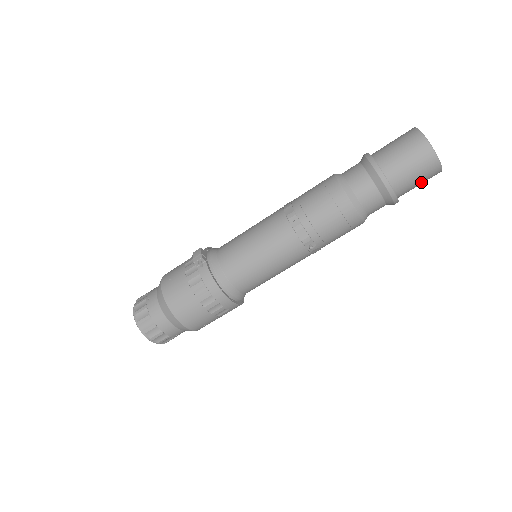
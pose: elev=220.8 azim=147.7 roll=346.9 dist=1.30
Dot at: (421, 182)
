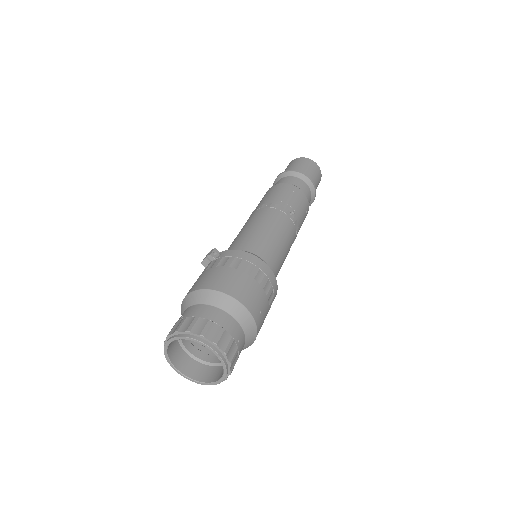
Dot at: (317, 179)
